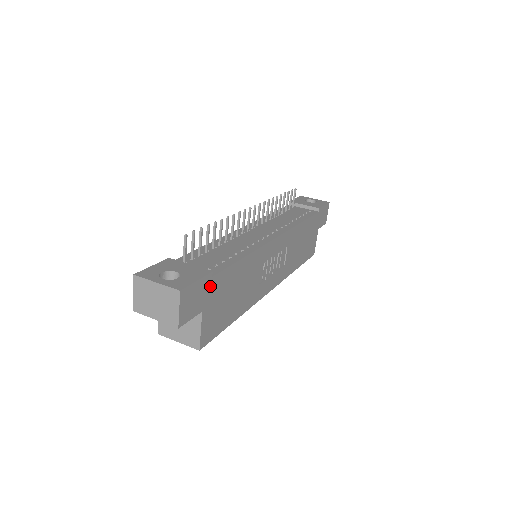
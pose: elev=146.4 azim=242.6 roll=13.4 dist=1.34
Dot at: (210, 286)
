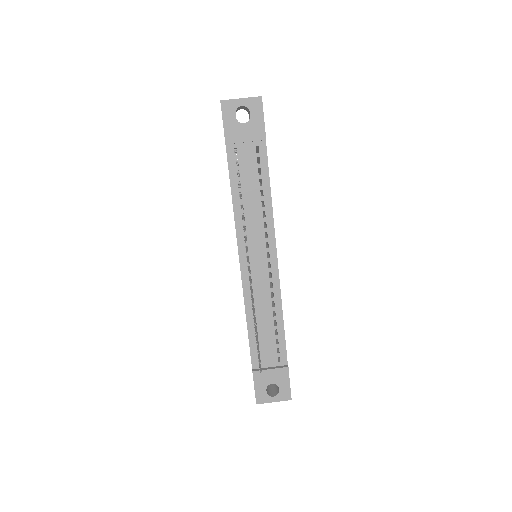
Dot at: occluded
